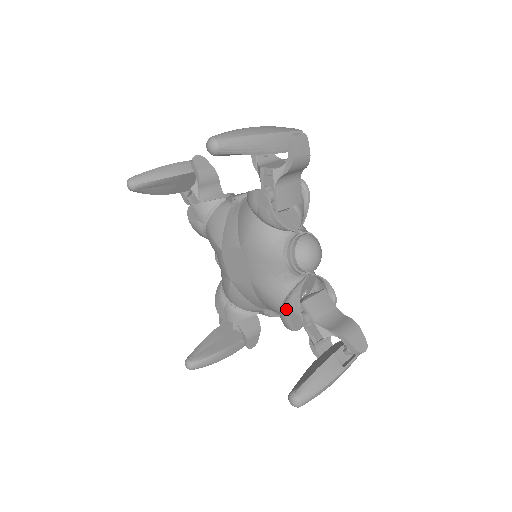
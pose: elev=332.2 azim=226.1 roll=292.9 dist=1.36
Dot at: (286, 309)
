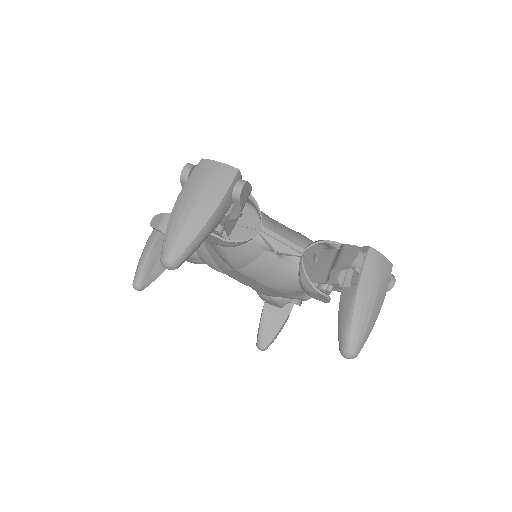
Dot at: (272, 301)
